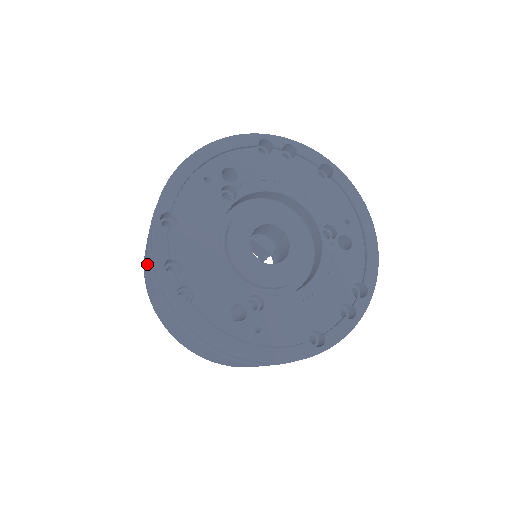
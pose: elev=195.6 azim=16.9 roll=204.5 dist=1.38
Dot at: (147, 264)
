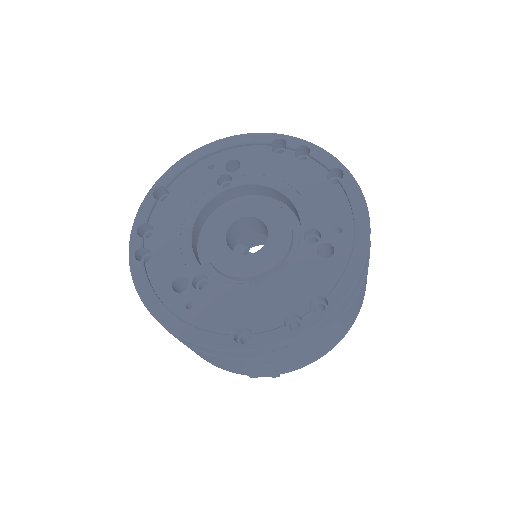
Dot at: occluded
